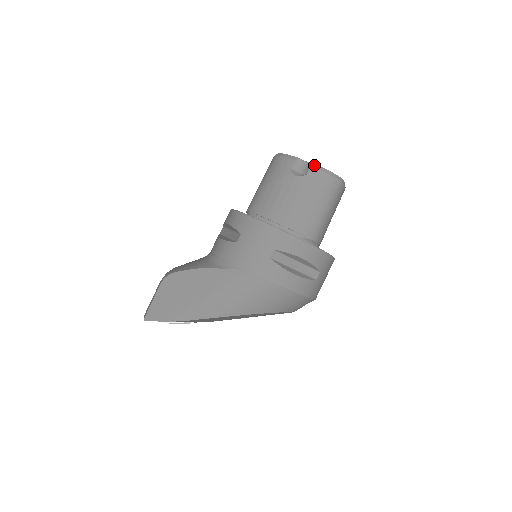
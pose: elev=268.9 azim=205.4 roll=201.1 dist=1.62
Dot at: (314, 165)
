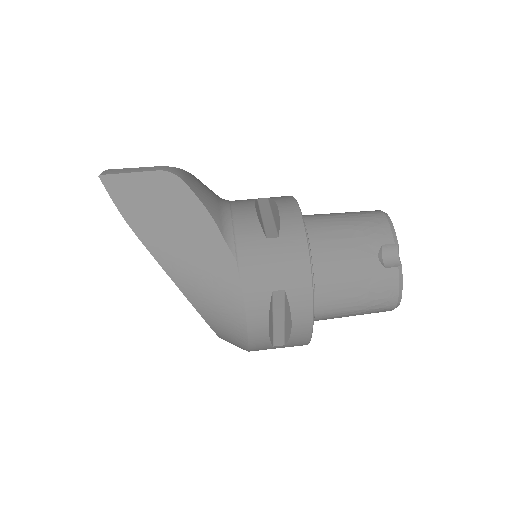
Dot at: (401, 270)
